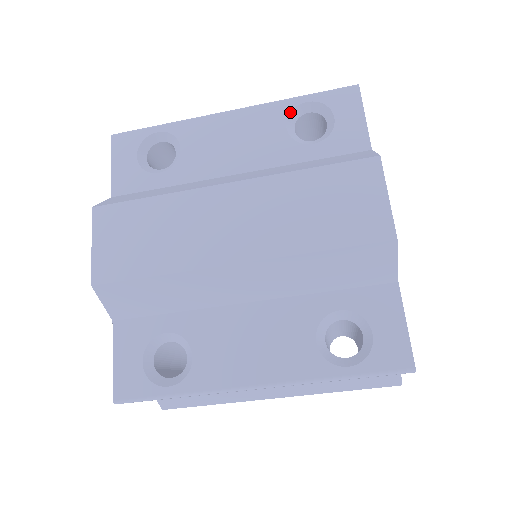
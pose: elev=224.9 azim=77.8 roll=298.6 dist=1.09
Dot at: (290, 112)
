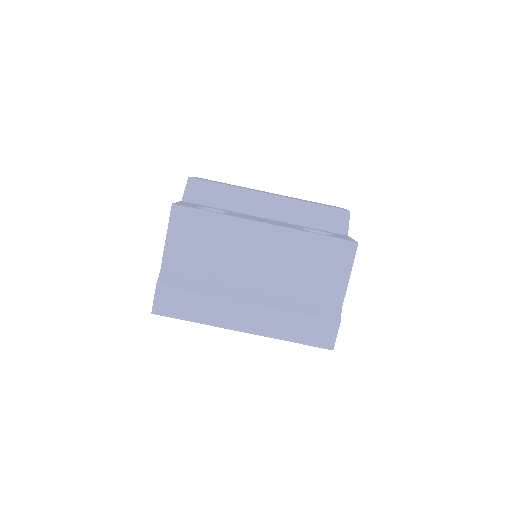
Dot at: occluded
